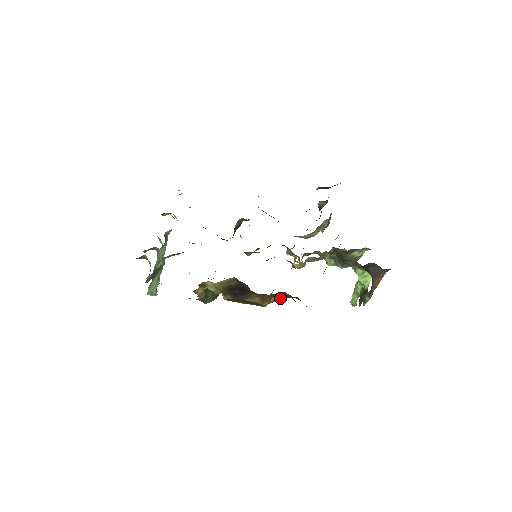
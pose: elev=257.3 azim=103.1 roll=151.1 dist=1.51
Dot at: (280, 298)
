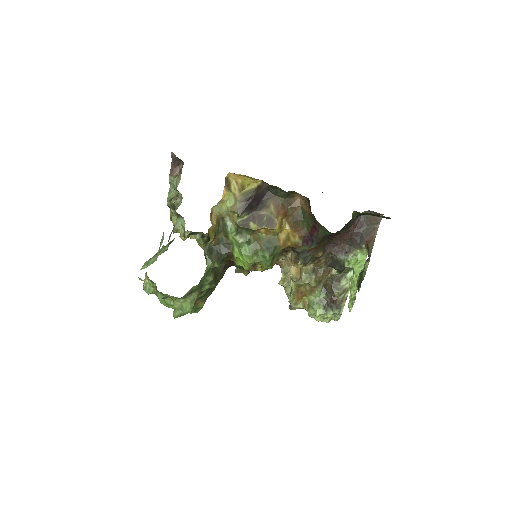
Dot at: (290, 227)
